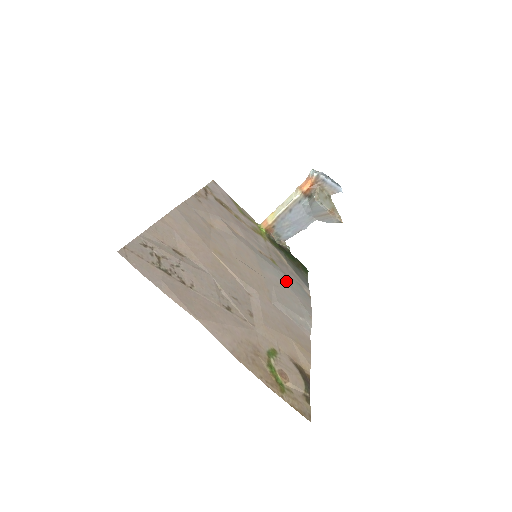
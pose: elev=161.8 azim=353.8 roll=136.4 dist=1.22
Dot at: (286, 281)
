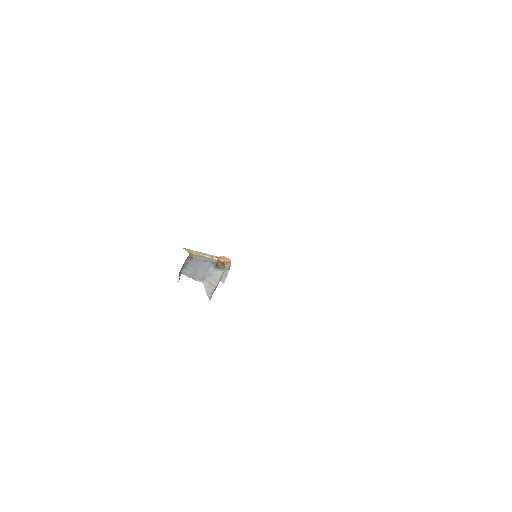
Dot at: occluded
